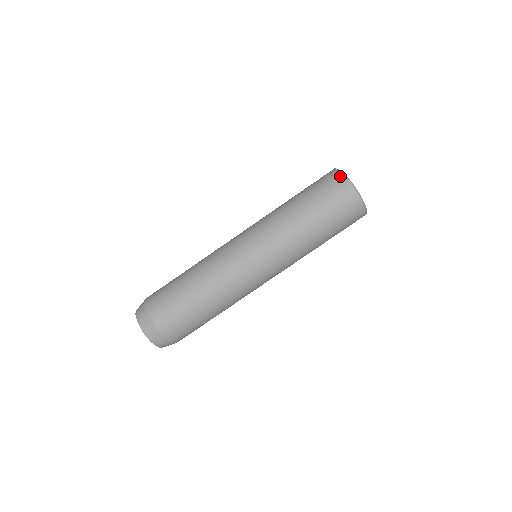
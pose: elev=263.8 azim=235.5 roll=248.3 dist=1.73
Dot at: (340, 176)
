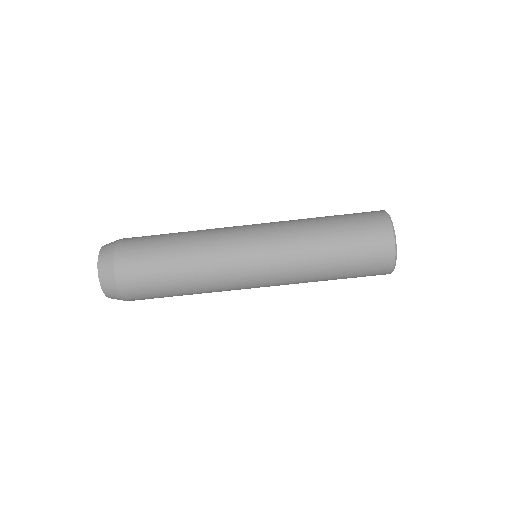
Dot at: (389, 229)
